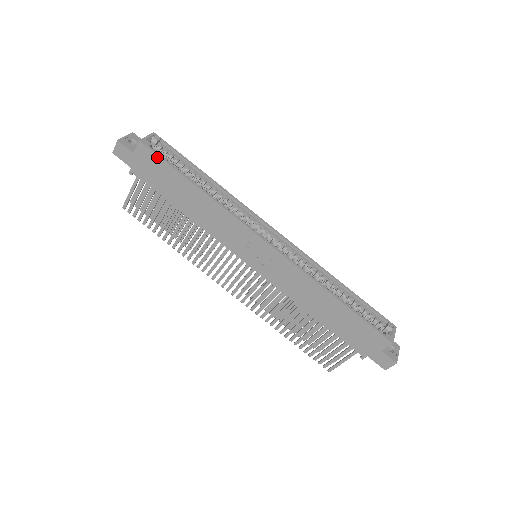
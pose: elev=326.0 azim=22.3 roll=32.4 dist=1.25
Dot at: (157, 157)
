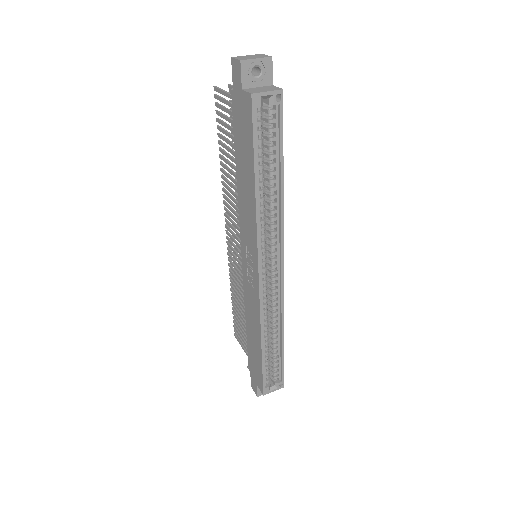
Dot at: (251, 125)
